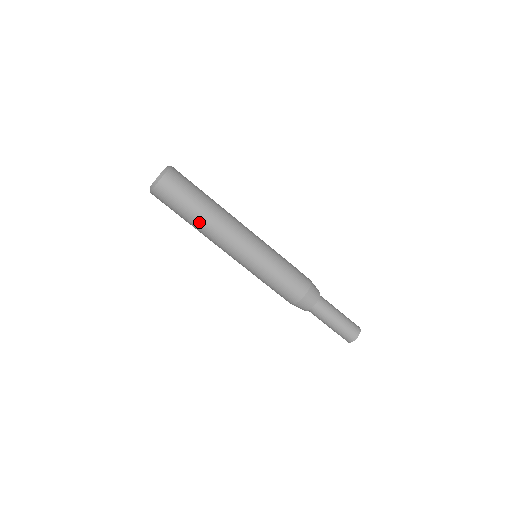
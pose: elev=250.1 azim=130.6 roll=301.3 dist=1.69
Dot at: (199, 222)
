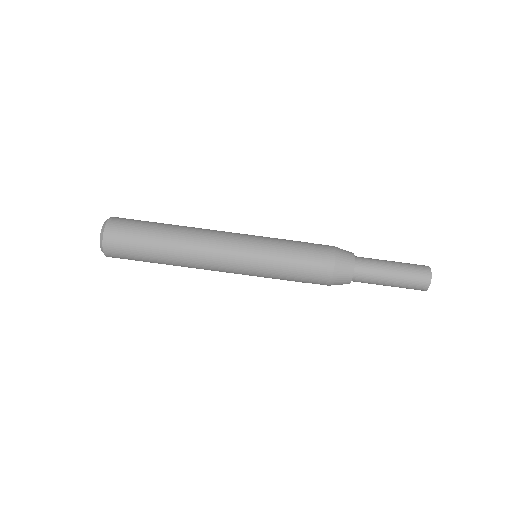
Dot at: (172, 233)
